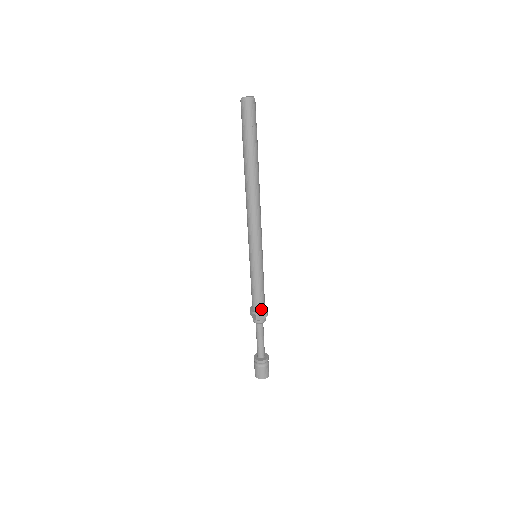
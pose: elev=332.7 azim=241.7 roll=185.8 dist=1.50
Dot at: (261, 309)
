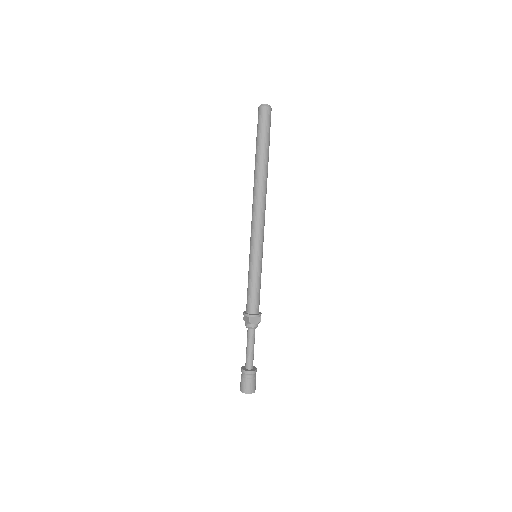
Dot at: (255, 312)
